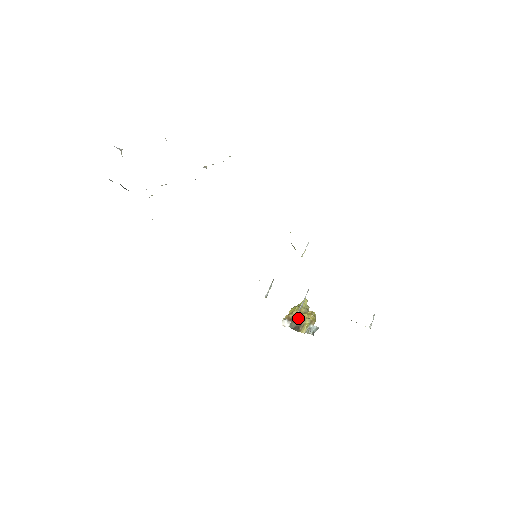
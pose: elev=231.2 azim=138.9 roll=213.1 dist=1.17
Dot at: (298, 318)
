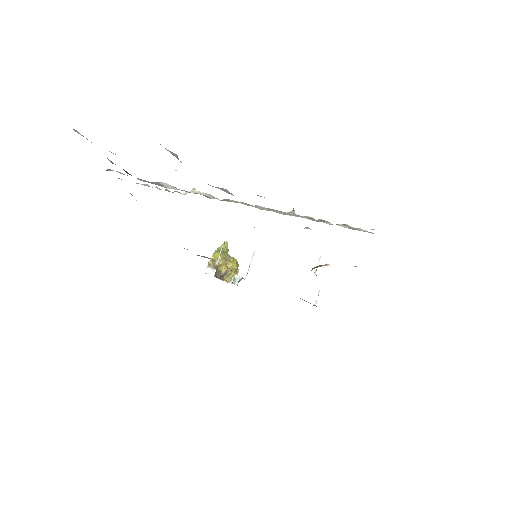
Dot at: (224, 267)
